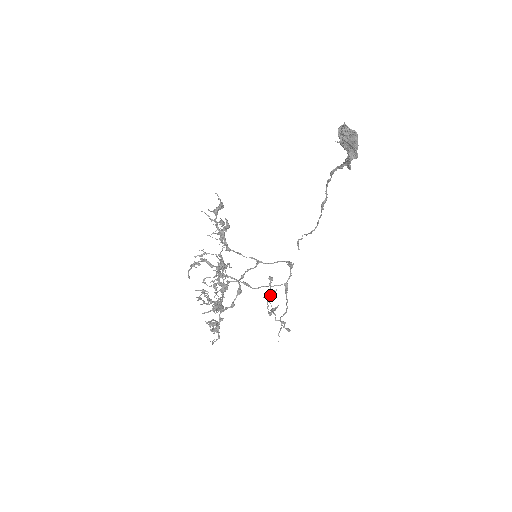
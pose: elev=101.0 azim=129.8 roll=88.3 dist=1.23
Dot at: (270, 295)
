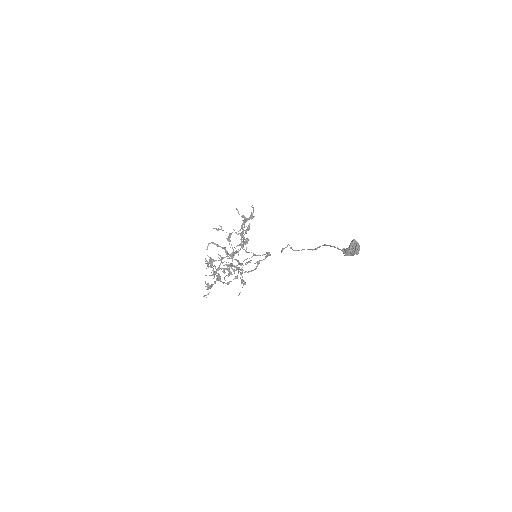
Dot at: (246, 264)
